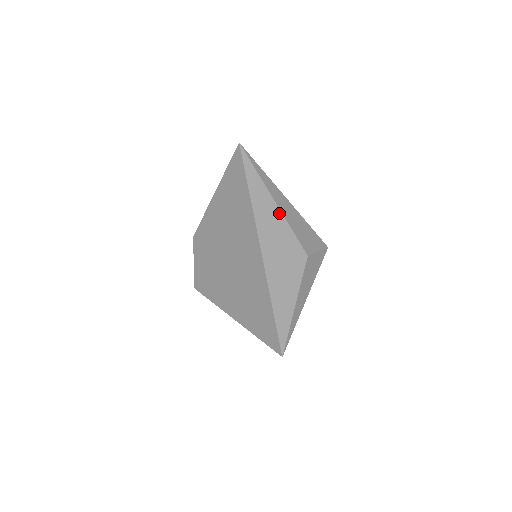
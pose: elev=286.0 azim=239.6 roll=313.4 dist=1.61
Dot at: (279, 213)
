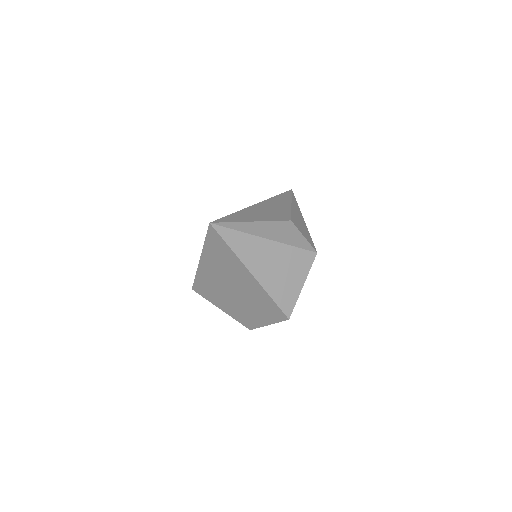
Dot at: (289, 206)
